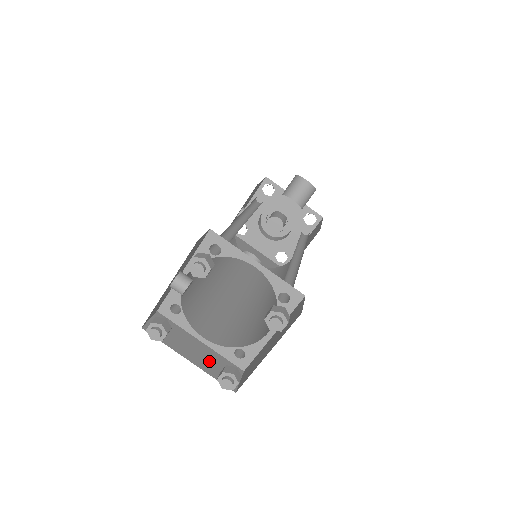
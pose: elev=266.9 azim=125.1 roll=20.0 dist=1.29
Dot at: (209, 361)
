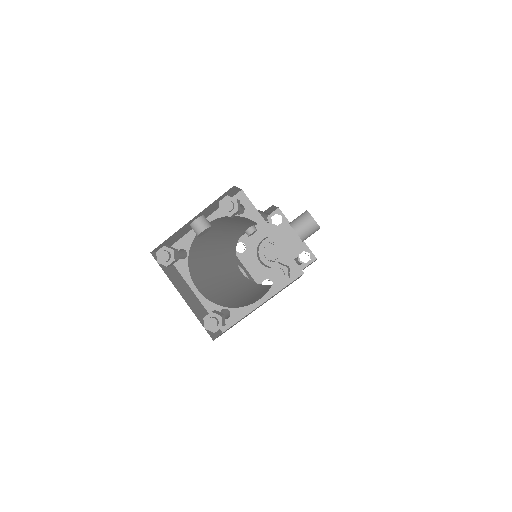
Dot at: (197, 308)
